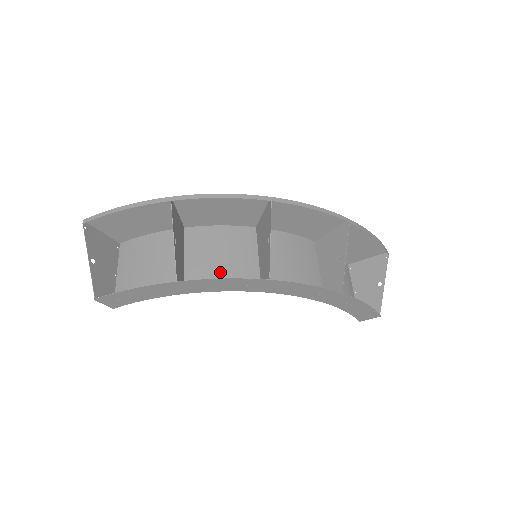
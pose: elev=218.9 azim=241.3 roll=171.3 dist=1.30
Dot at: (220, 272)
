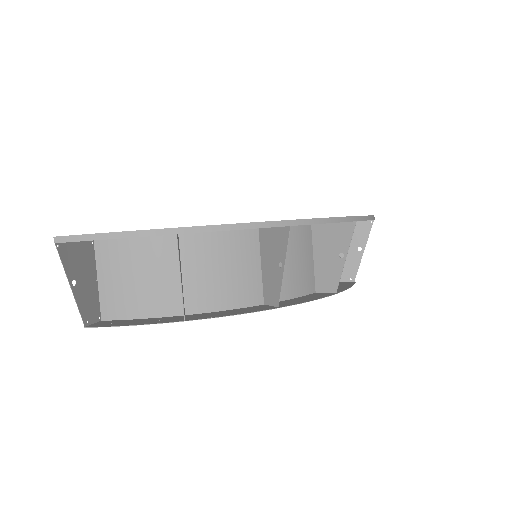
Dot at: (223, 288)
